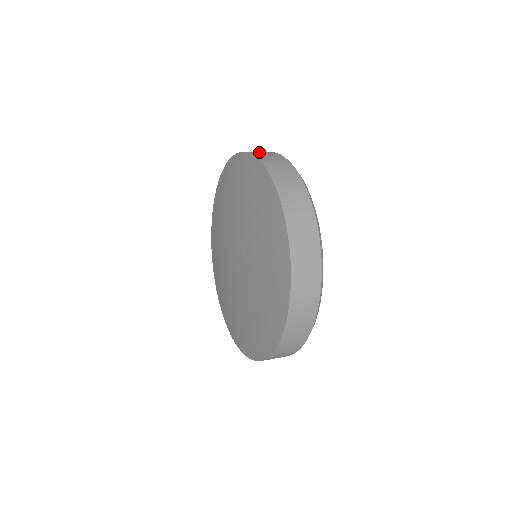
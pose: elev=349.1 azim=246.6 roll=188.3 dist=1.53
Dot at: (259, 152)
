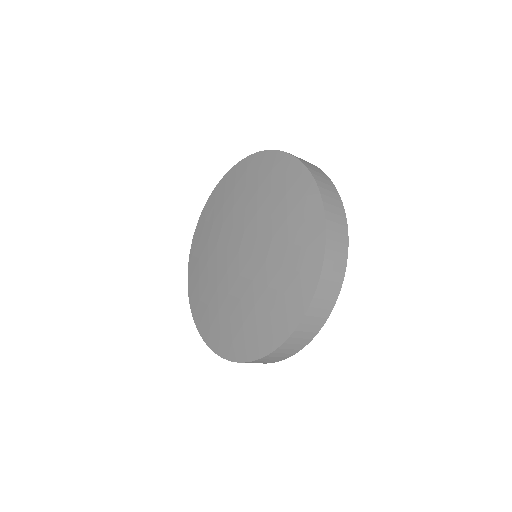
Dot at: occluded
